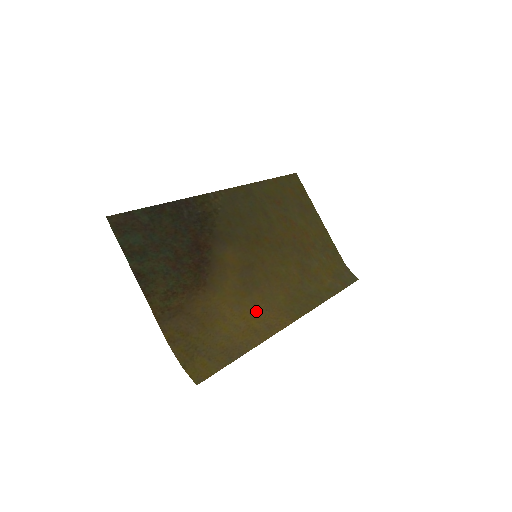
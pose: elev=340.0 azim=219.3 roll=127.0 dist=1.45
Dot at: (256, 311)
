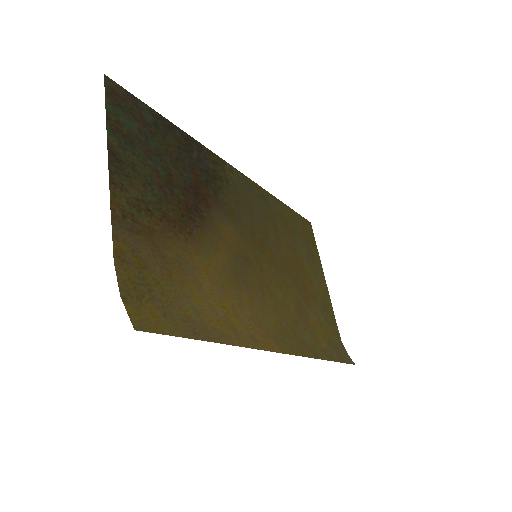
Dot at: (240, 311)
